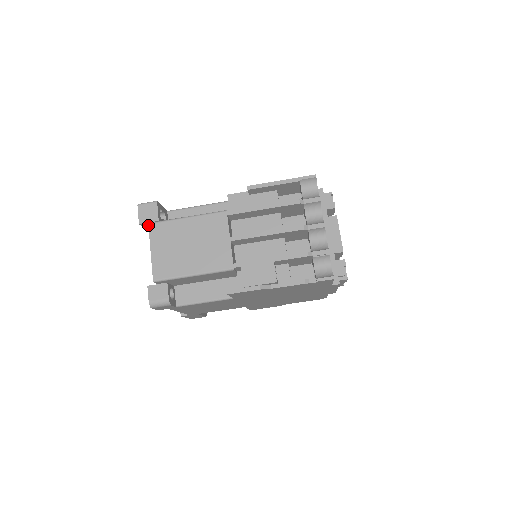
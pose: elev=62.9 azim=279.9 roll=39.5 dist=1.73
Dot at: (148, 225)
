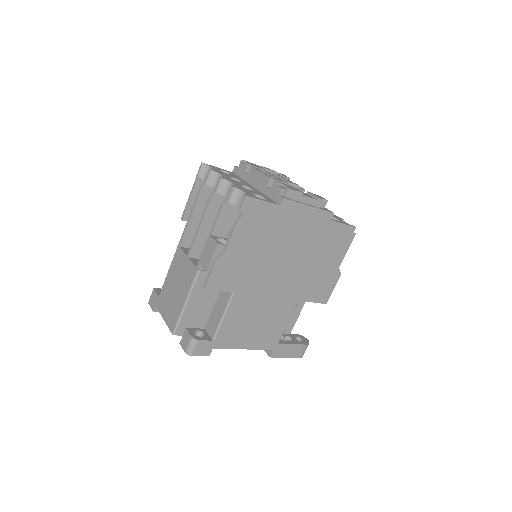
Dot at: (155, 306)
